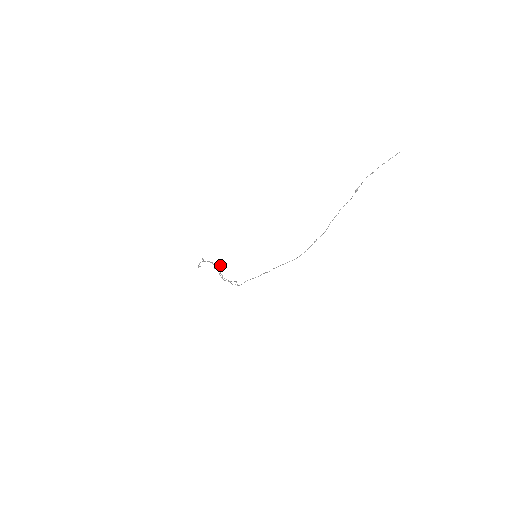
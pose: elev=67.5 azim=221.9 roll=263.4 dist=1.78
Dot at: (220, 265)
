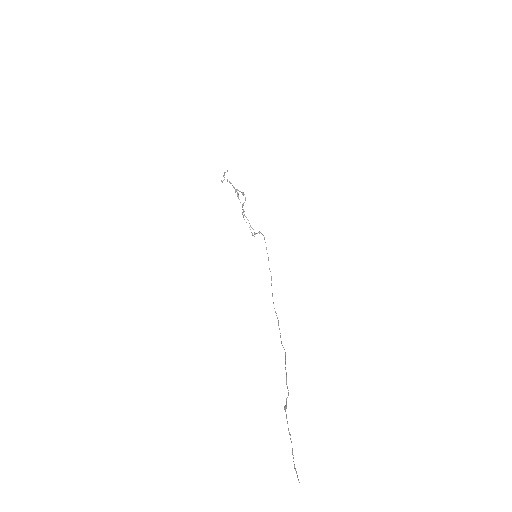
Dot at: (242, 194)
